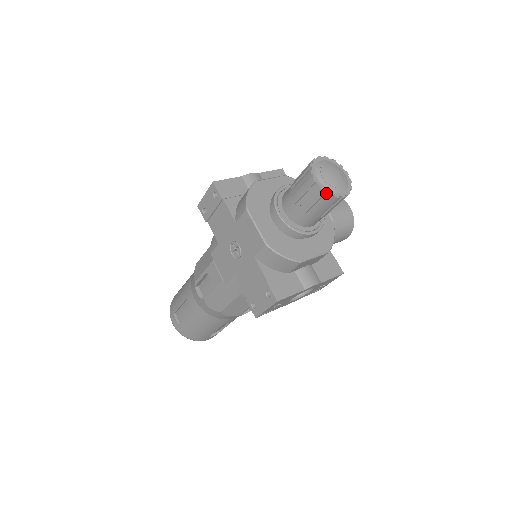
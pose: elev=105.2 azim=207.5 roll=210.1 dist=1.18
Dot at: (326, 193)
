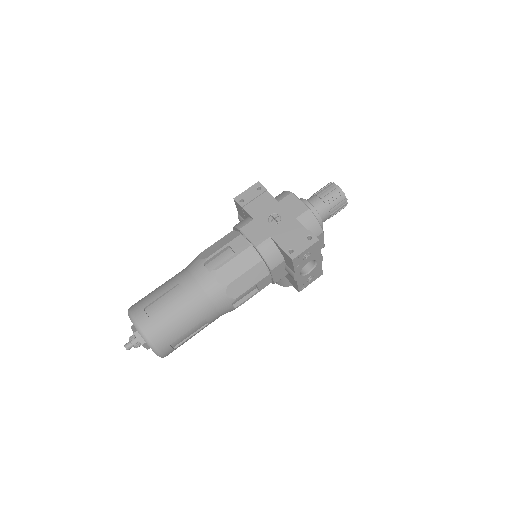
Dot at: (344, 193)
